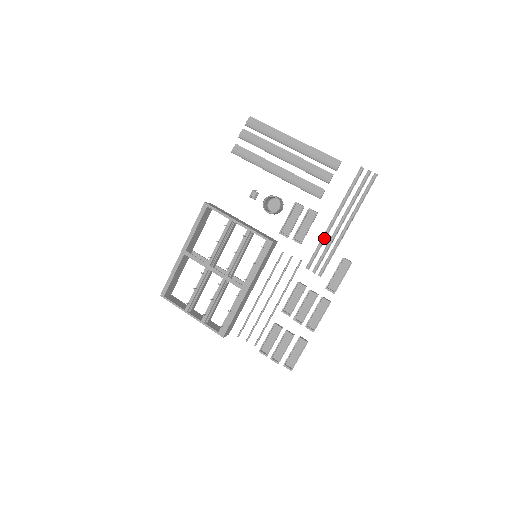
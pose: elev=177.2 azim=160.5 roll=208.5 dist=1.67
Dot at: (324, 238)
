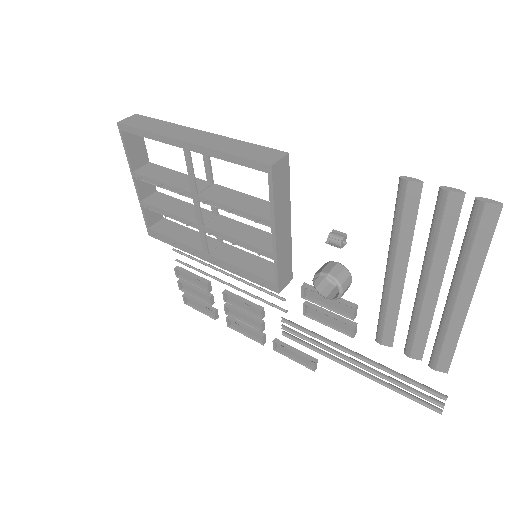
Dot at: (327, 340)
